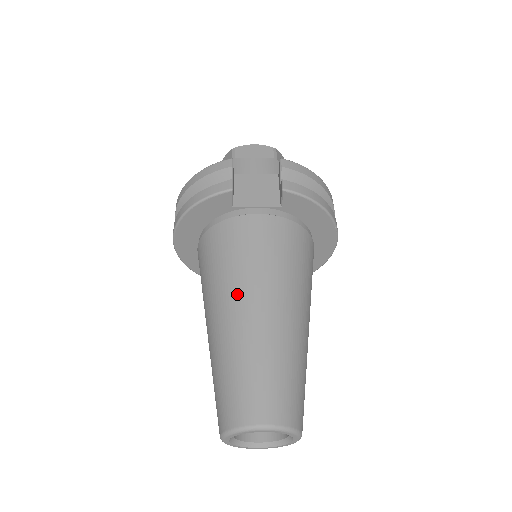
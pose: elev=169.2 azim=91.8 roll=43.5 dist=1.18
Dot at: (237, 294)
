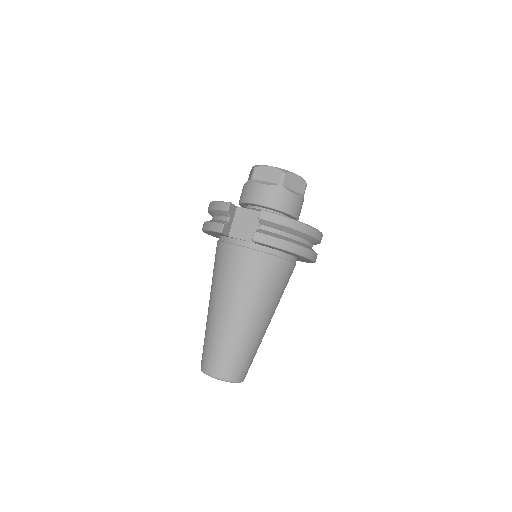
Dot at: (218, 298)
